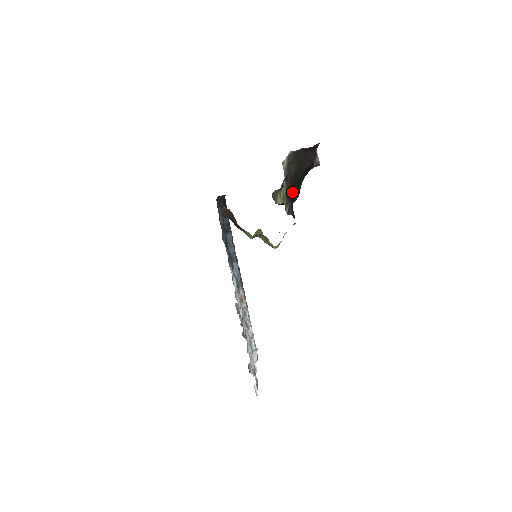
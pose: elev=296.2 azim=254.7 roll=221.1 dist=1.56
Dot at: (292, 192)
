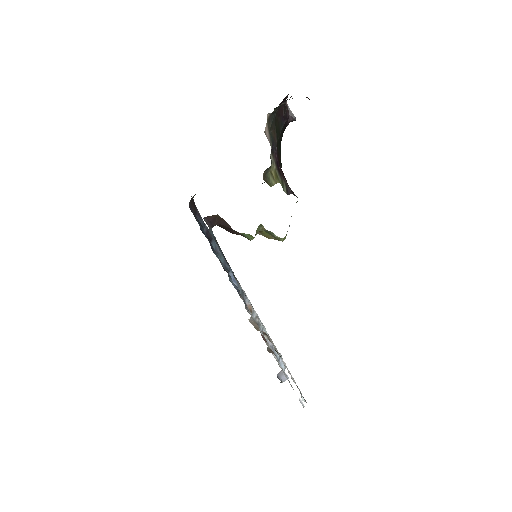
Dot at: (279, 164)
